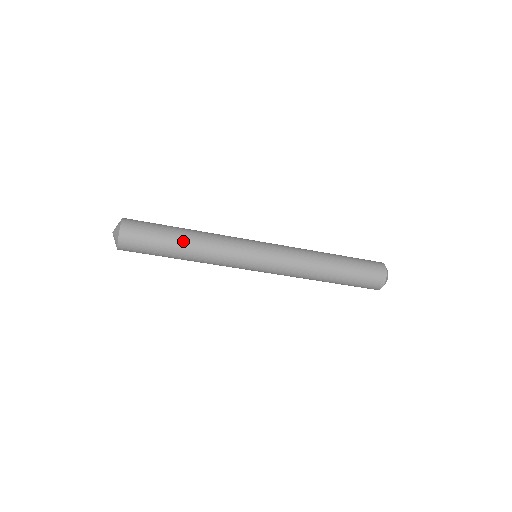
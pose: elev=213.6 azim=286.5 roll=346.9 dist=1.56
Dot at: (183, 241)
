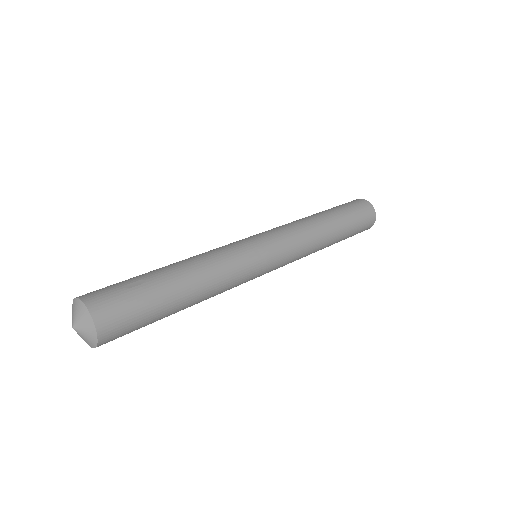
Dot at: (185, 294)
